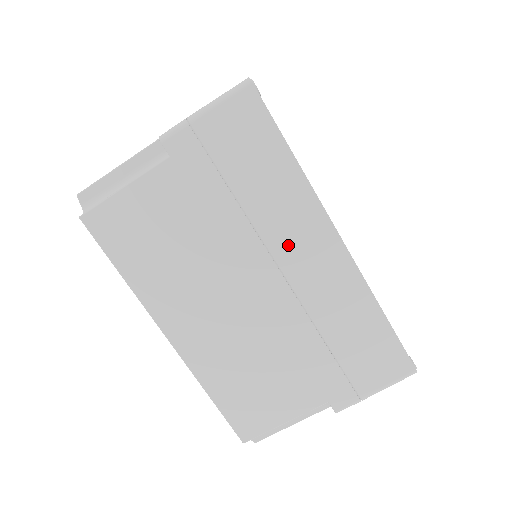
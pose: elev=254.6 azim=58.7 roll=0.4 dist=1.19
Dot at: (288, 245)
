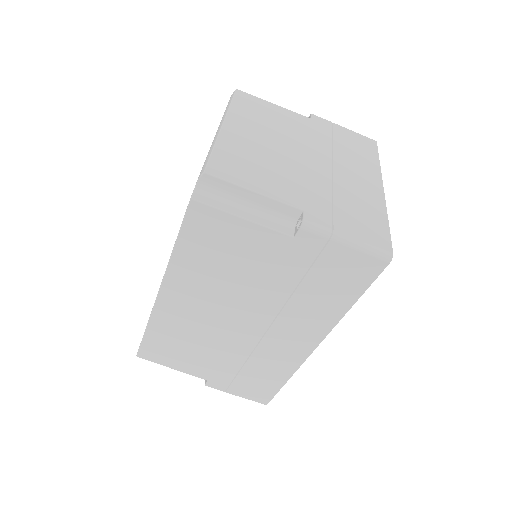
Dot at: (289, 326)
